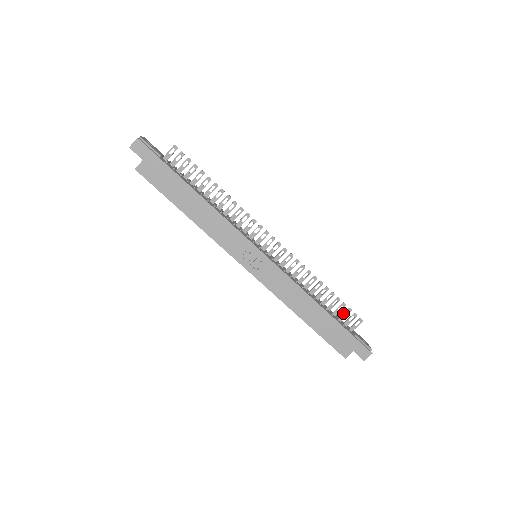
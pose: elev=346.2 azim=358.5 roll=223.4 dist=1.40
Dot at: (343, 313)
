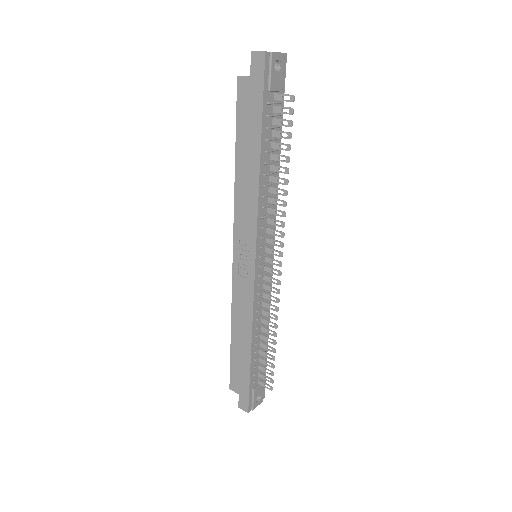
Dot at: (266, 368)
